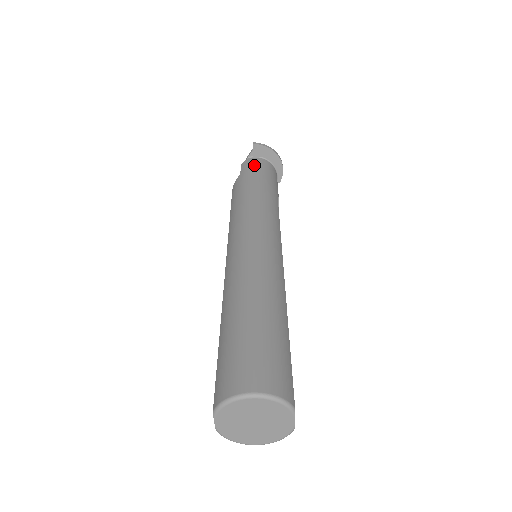
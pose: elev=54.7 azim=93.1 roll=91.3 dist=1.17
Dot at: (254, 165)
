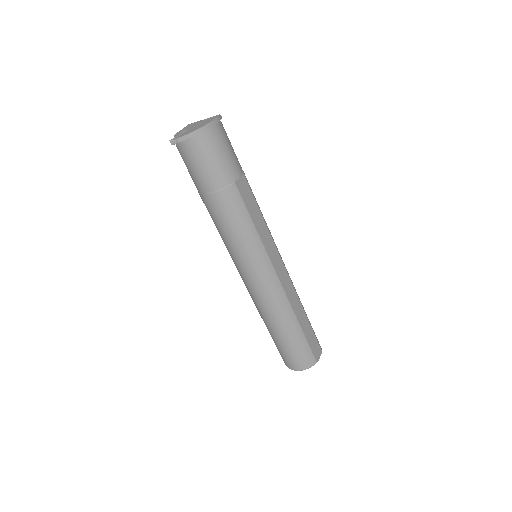
Dot at: (192, 159)
